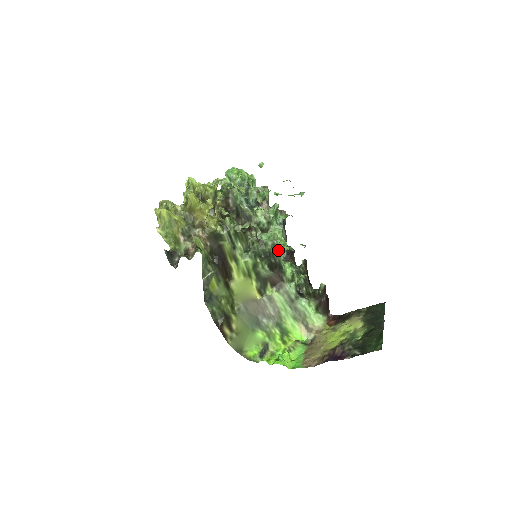
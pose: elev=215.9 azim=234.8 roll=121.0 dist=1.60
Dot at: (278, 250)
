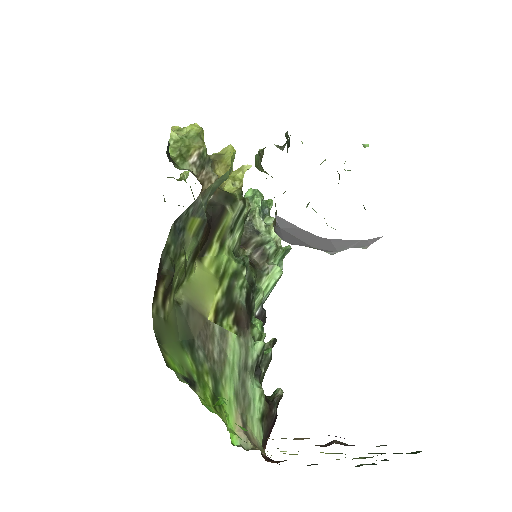
Dot at: (259, 295)
